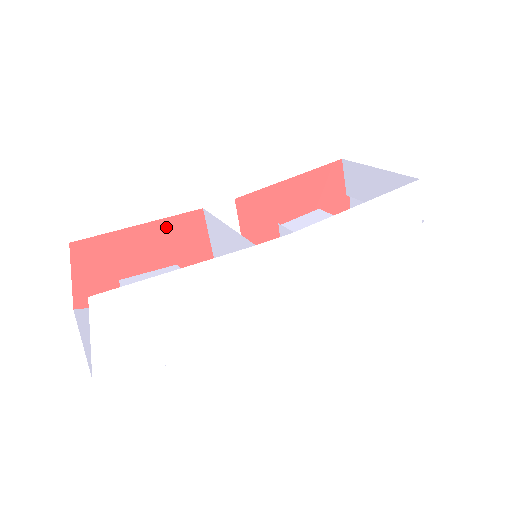
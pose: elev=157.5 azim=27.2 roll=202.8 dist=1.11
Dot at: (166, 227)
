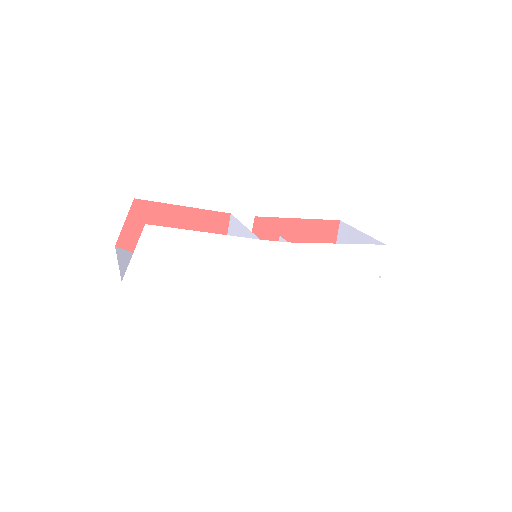
Dot at: (201, 216)
